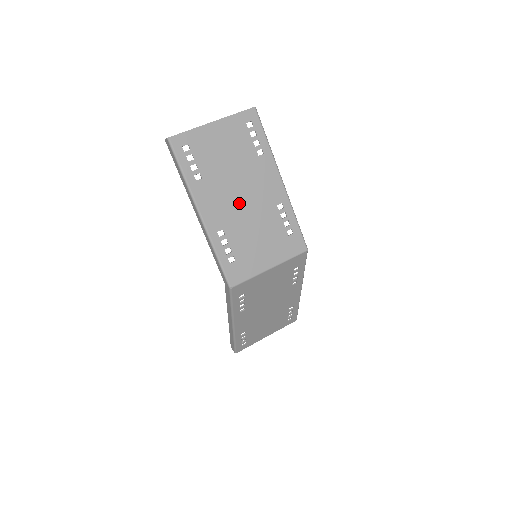
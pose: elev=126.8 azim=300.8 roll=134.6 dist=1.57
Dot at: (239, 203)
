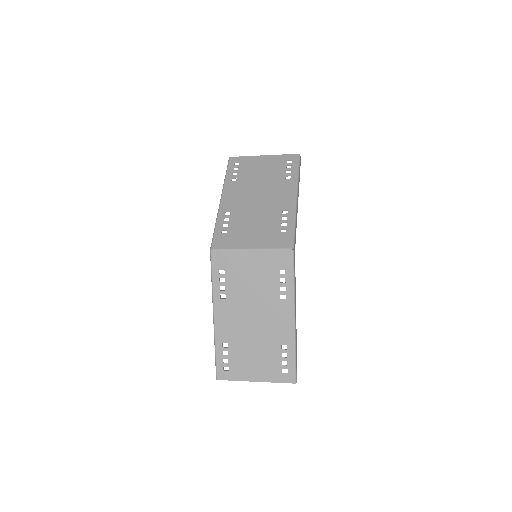
Dot at: (253, 200)
